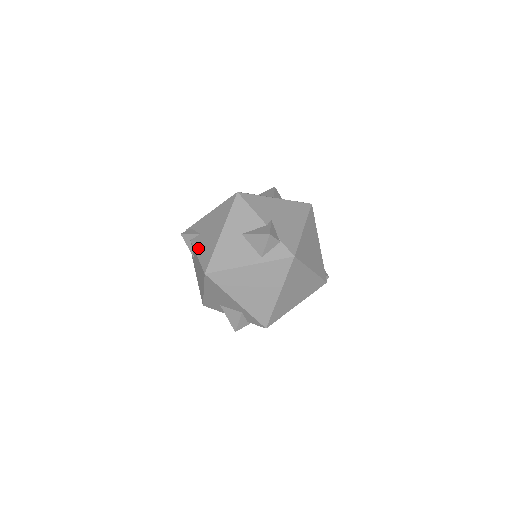
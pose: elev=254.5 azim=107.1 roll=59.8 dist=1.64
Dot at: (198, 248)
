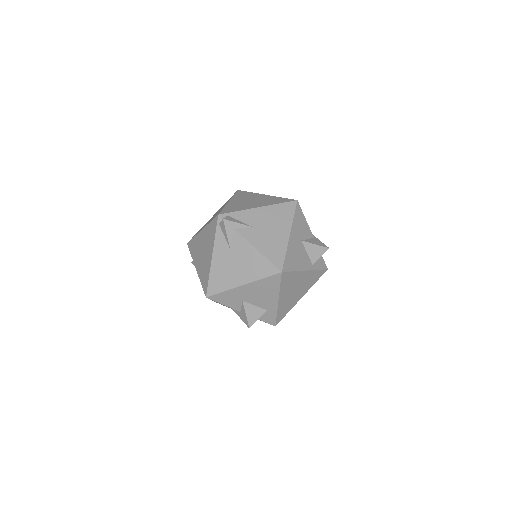
Dot at: (256, 242)
